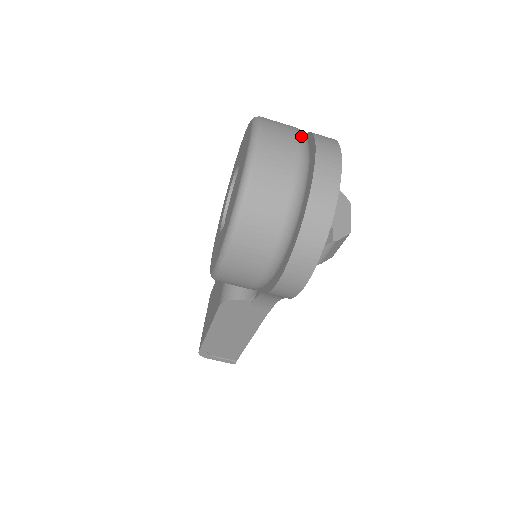
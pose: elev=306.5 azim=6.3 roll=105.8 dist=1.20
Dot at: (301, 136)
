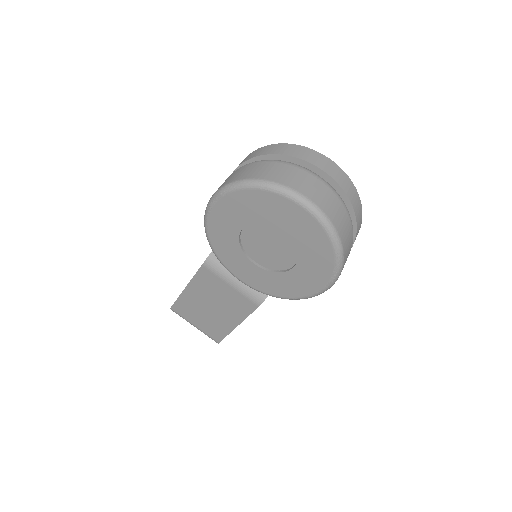
Dot at: (304, 169)
